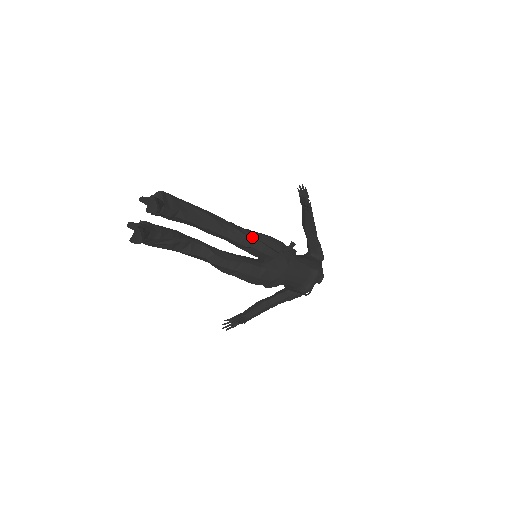
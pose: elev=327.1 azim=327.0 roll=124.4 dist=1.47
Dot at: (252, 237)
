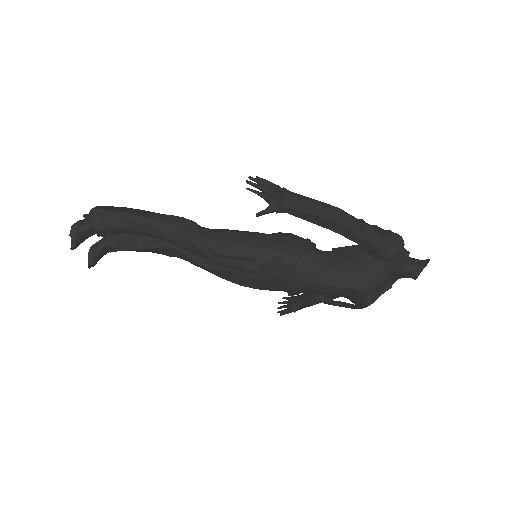
Dot at: (212, 251)
